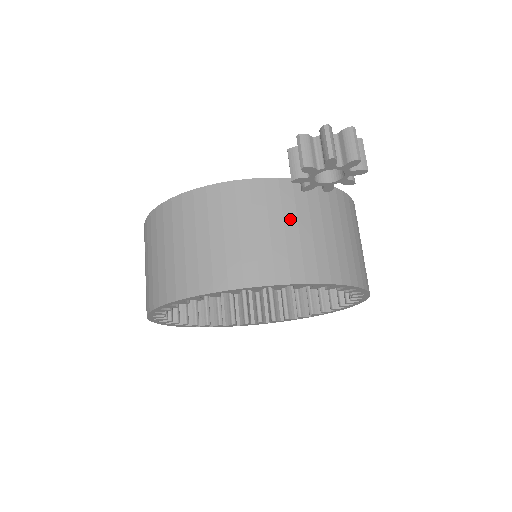
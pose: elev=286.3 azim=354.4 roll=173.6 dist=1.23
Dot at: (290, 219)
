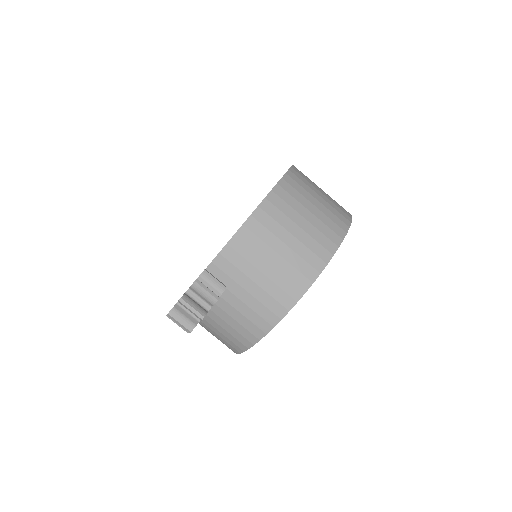
Dot at: (229, 298)
